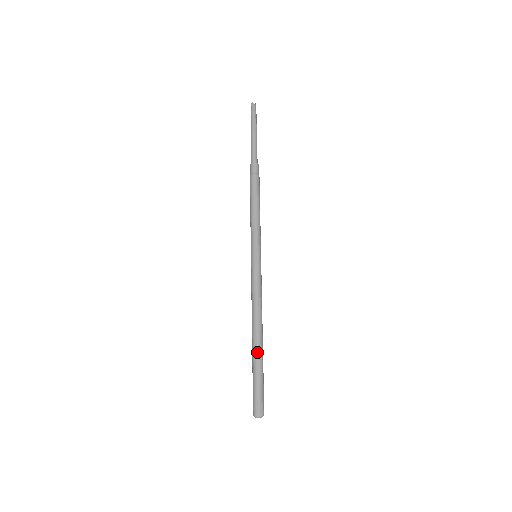
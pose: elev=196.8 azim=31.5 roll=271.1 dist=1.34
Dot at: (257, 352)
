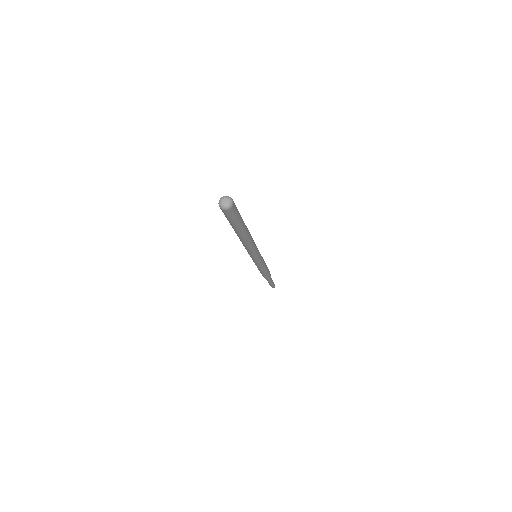
Dot at: occluded
